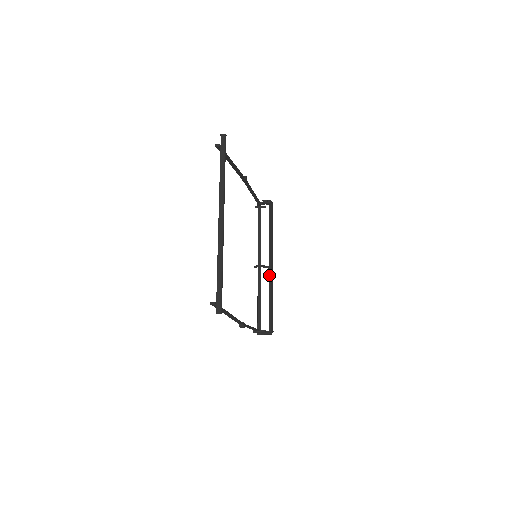
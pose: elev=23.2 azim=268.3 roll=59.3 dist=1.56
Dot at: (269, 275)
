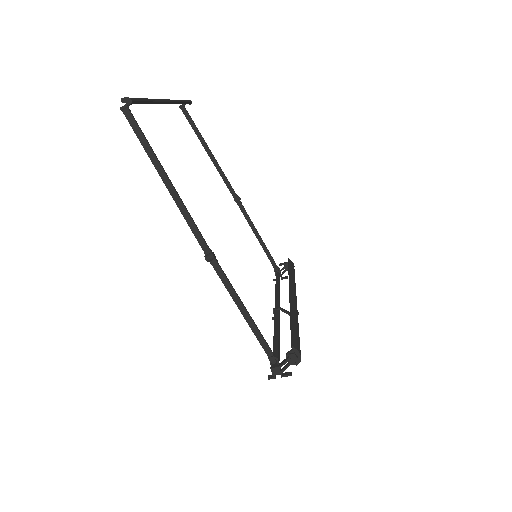
Dot at: occluded
